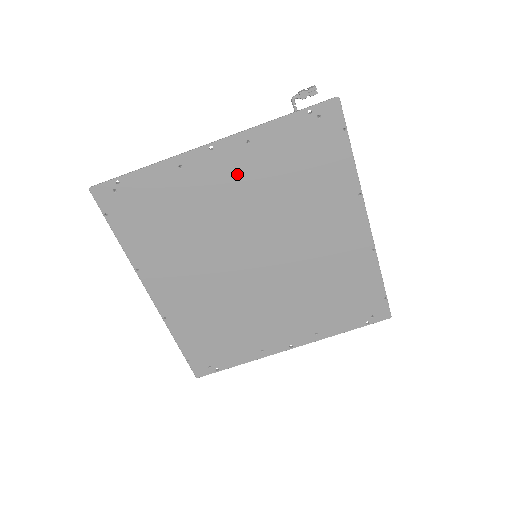
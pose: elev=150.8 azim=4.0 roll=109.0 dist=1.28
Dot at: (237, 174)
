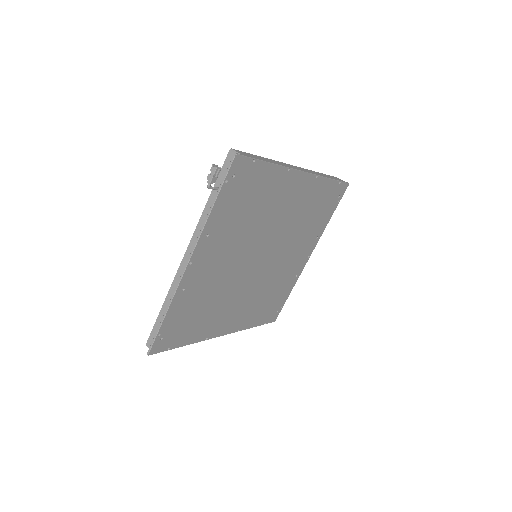
Dot at: (215, 252)
